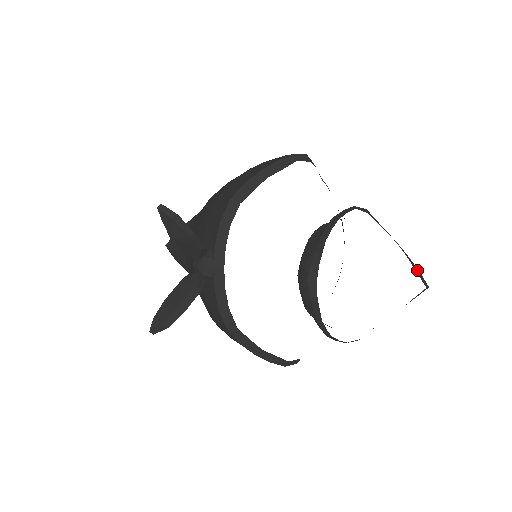
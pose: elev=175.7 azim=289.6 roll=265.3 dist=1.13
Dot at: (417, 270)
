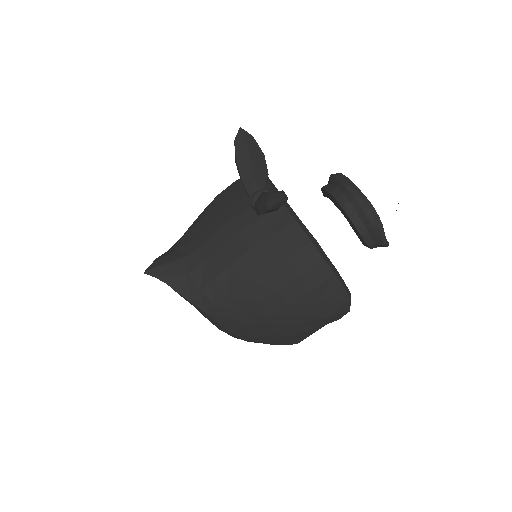
Dot at: occluded
